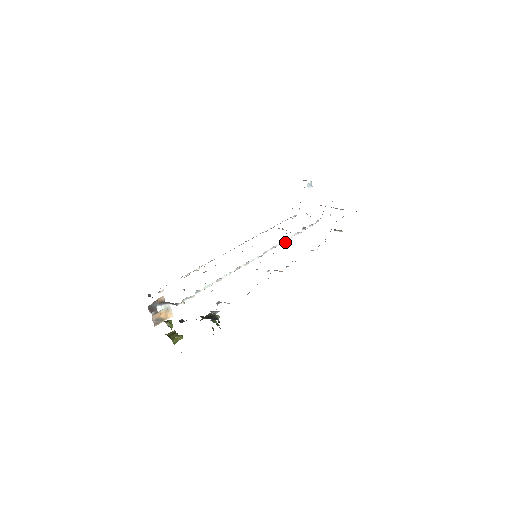
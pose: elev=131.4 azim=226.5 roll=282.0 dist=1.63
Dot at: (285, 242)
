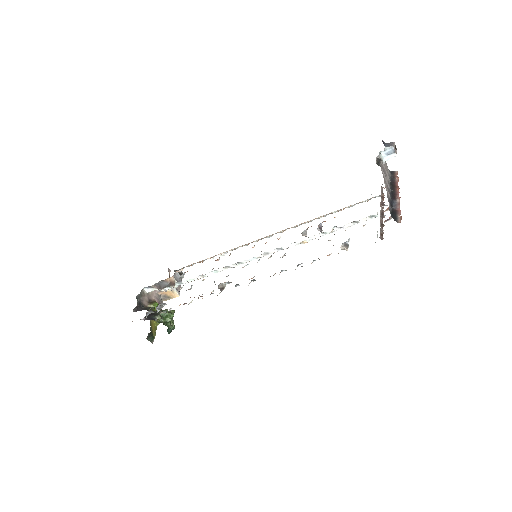
Dot at: (302, 243)
